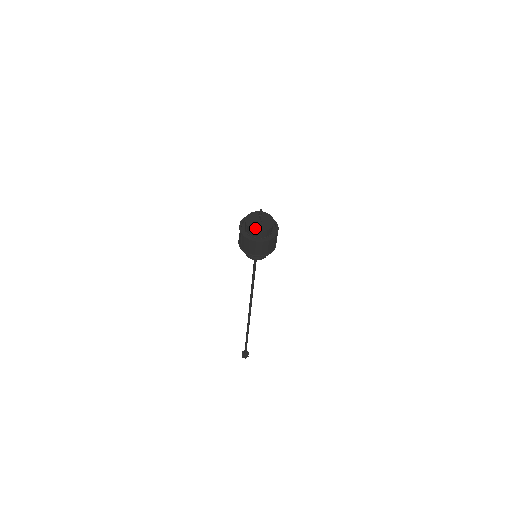
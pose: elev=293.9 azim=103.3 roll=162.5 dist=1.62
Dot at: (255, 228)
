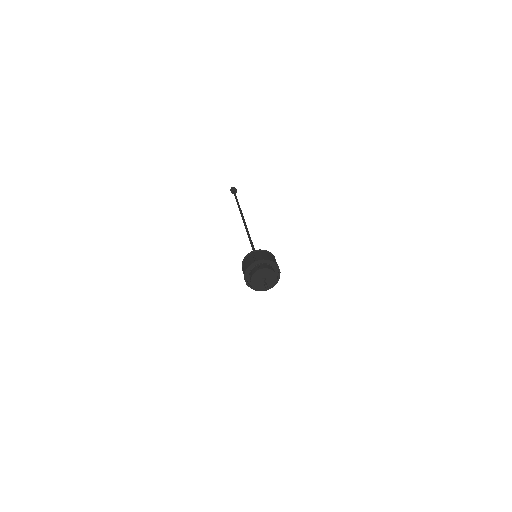
Dot at: (264, 289)
